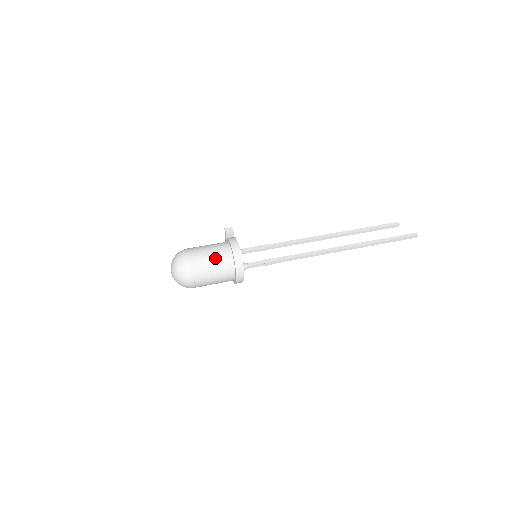
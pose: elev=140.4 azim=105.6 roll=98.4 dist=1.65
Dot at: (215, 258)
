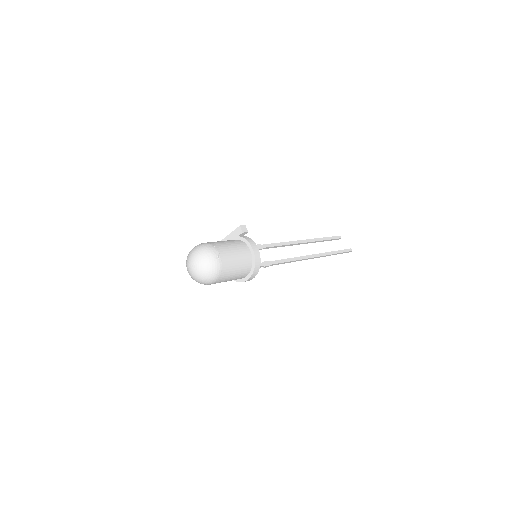
Dot at: (240, 261)
